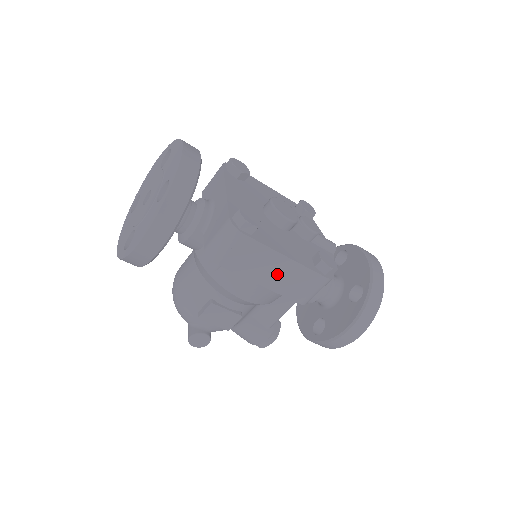
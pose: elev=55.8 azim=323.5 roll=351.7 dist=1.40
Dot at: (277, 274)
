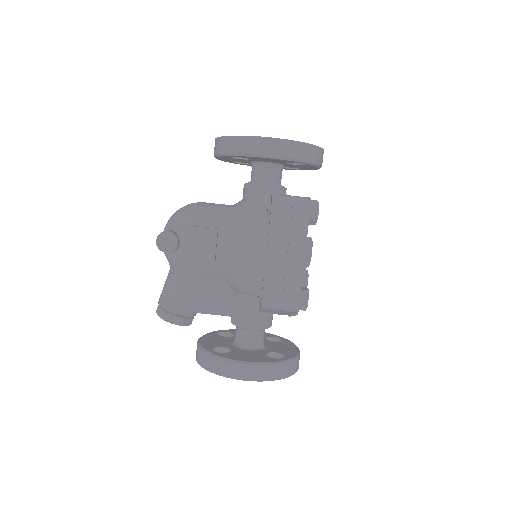
Dot at: (284, 260)
